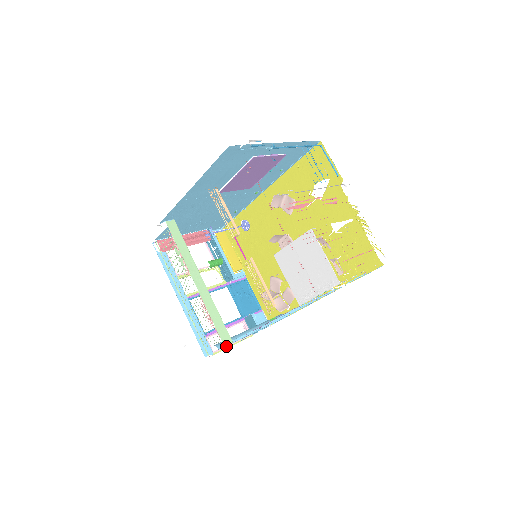
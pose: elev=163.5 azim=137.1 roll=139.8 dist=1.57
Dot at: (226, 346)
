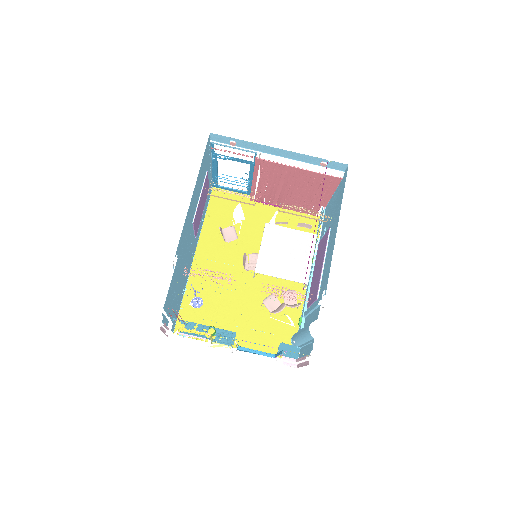
Dot at: (303, 357)
